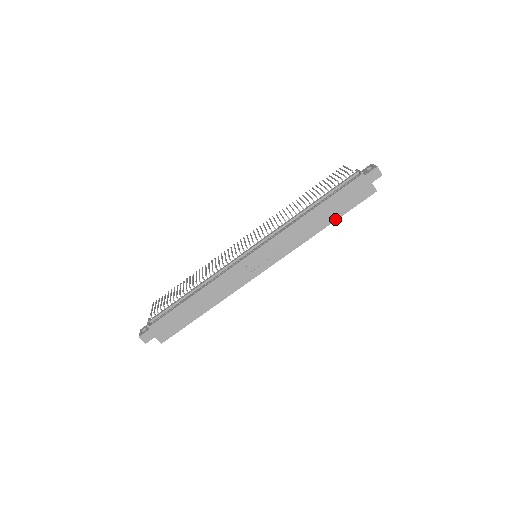
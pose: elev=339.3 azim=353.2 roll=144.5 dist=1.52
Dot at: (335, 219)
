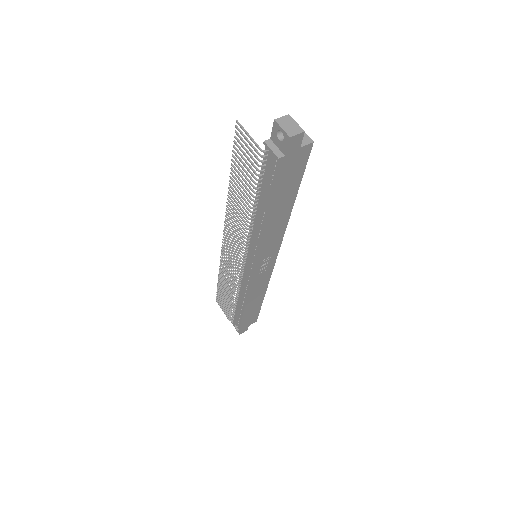
Dot at: (295, 195)
